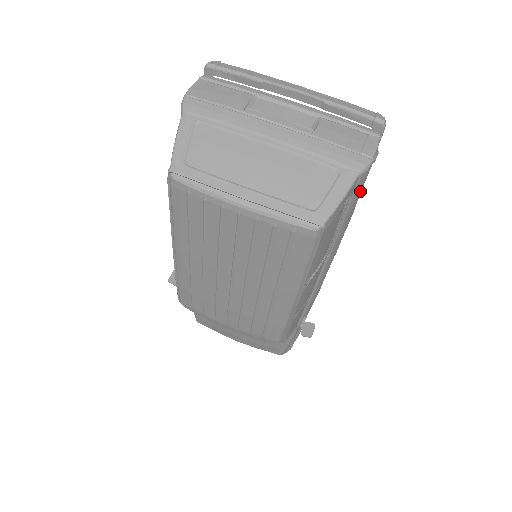
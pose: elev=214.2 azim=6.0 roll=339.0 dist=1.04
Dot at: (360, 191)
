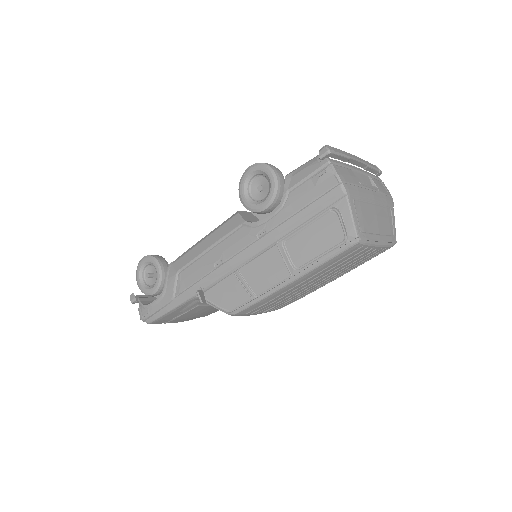
Dot at: occluded
